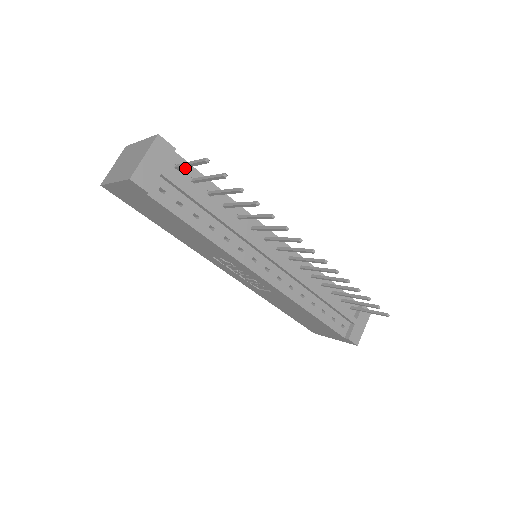
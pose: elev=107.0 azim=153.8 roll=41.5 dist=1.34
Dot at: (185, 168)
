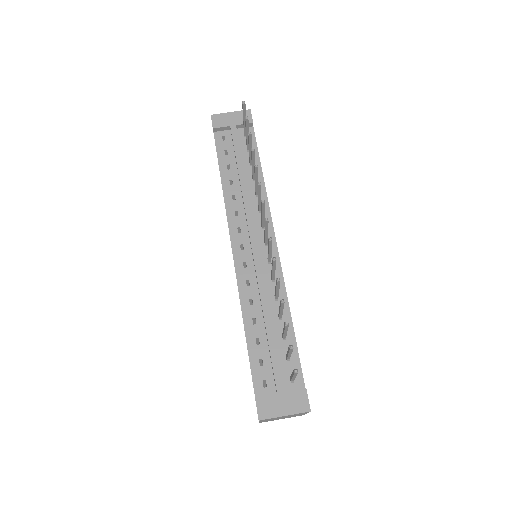
Dot at: occluded
